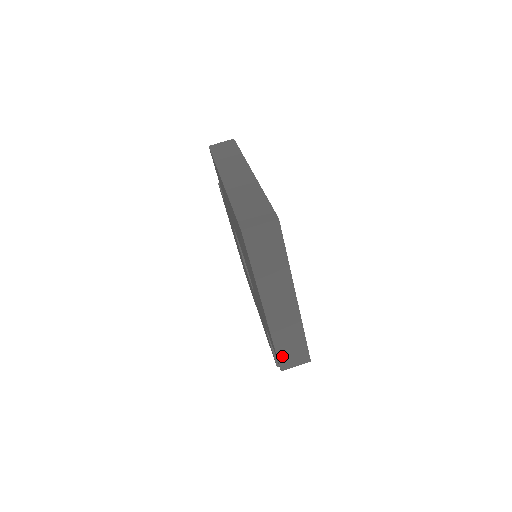
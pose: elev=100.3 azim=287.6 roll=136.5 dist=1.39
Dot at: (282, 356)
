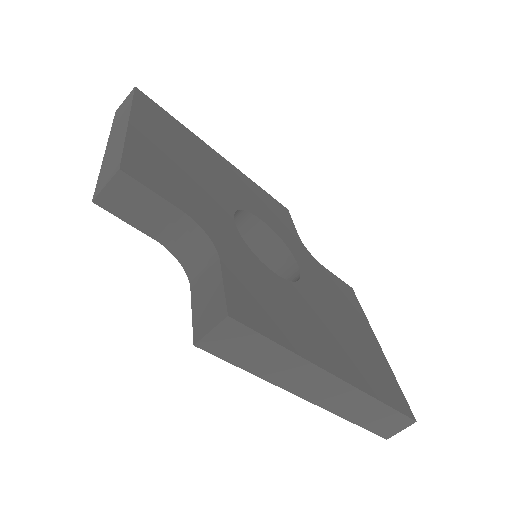
Dot at: occluded
